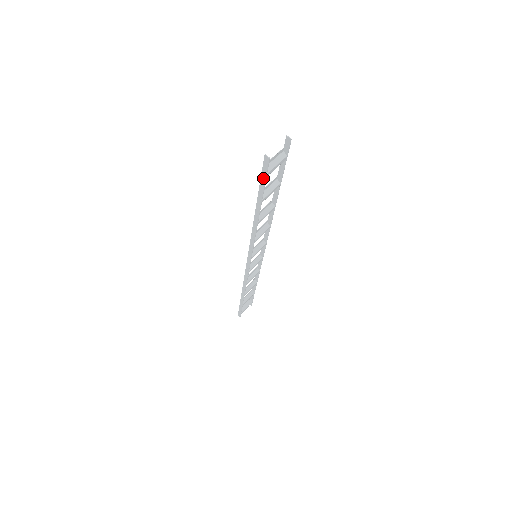
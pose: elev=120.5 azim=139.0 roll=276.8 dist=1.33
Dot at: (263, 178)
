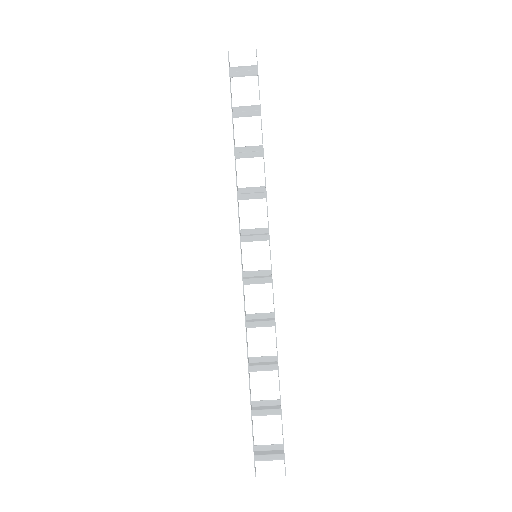
Dot at: (253, 444)
